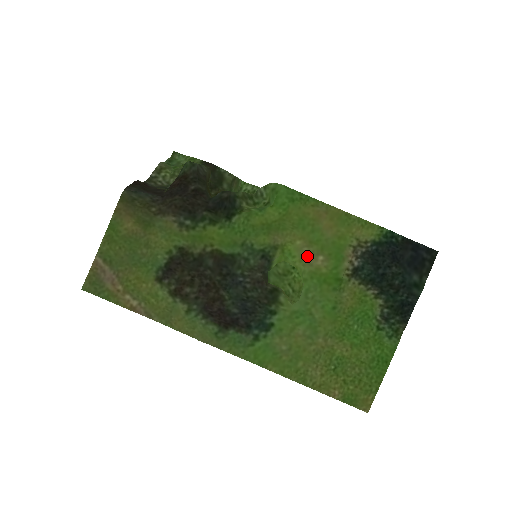
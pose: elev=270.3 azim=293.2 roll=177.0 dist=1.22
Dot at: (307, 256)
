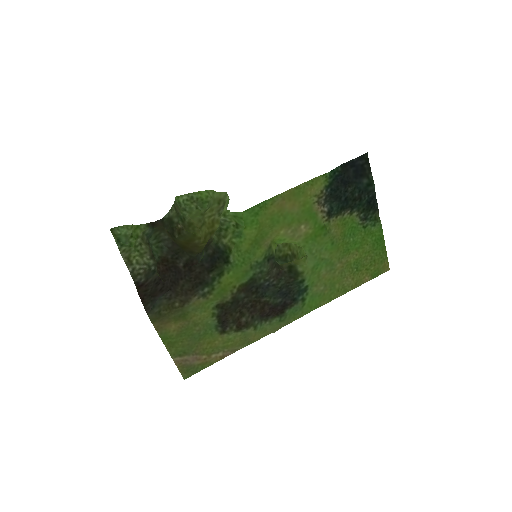
Dot at: (294, 234)
